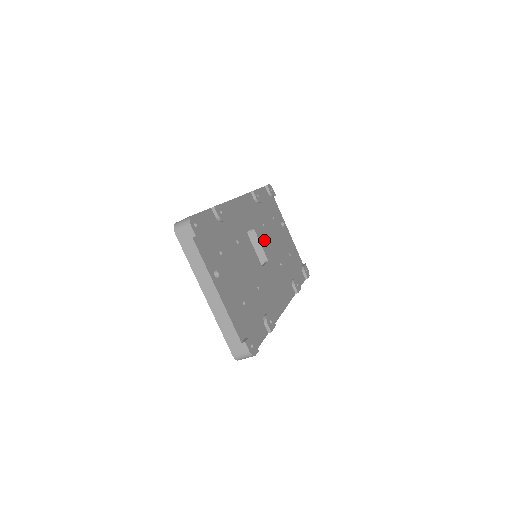
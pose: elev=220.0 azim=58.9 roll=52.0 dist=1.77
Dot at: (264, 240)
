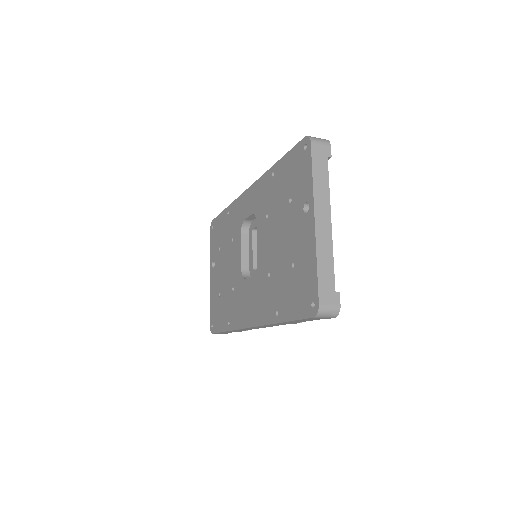
Dot at: occluded
